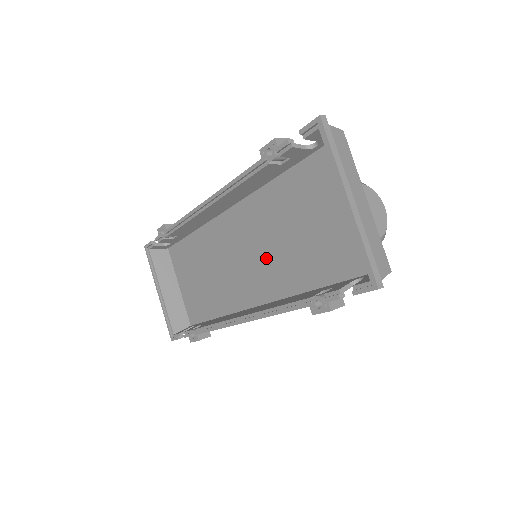
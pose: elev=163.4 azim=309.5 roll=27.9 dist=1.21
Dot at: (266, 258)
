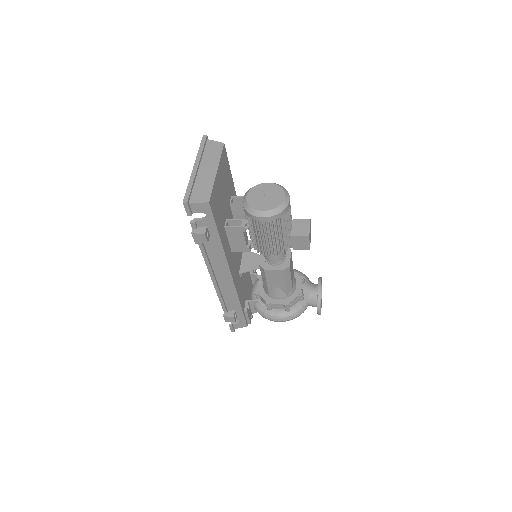
Dot at: occluded
